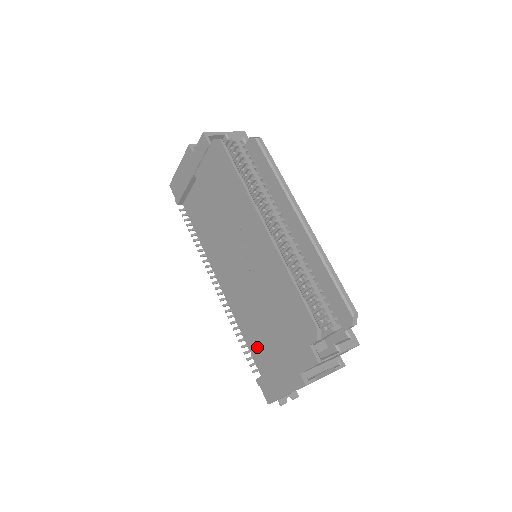
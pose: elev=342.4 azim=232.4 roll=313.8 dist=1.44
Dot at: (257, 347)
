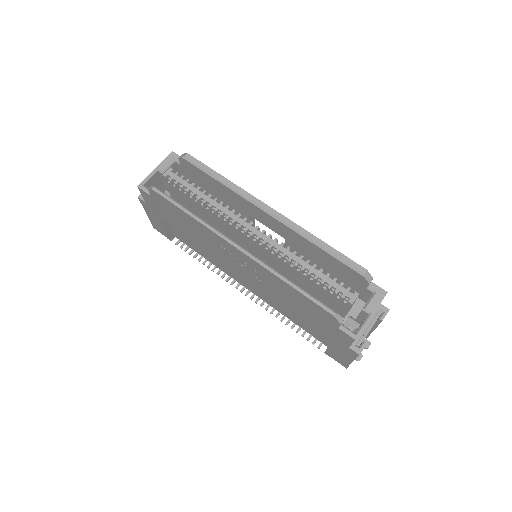
Dot at: (308, 328)
